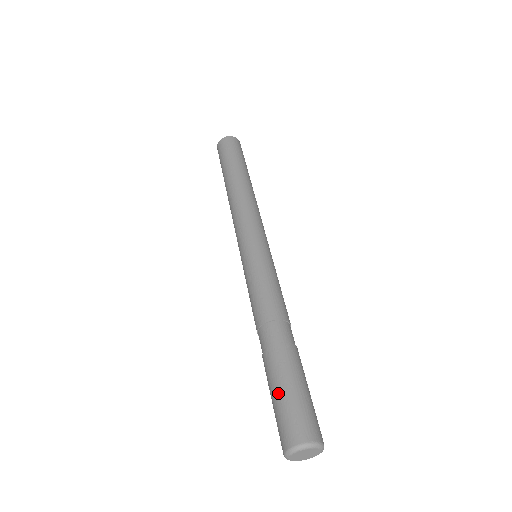
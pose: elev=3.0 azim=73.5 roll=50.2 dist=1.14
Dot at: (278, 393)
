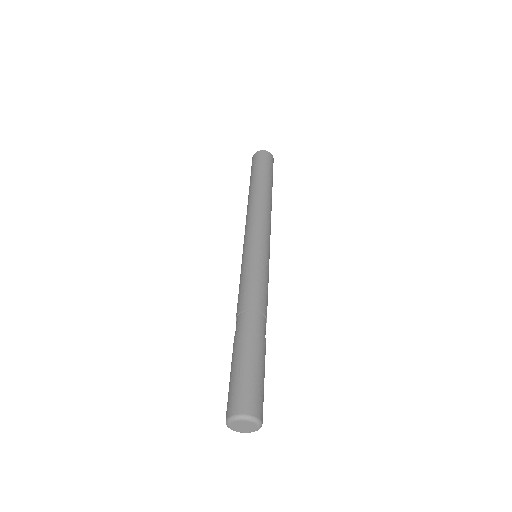
Dot at: (231, 373)
